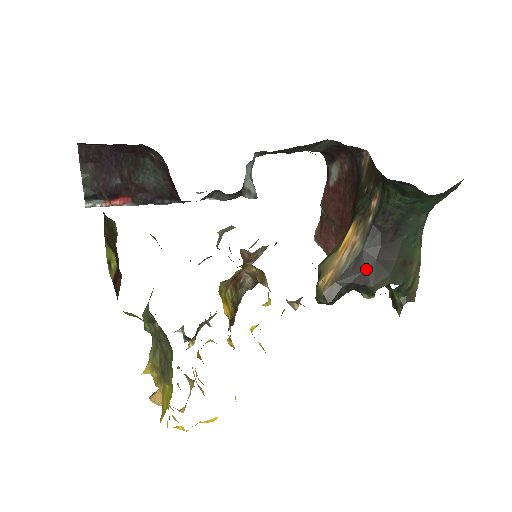
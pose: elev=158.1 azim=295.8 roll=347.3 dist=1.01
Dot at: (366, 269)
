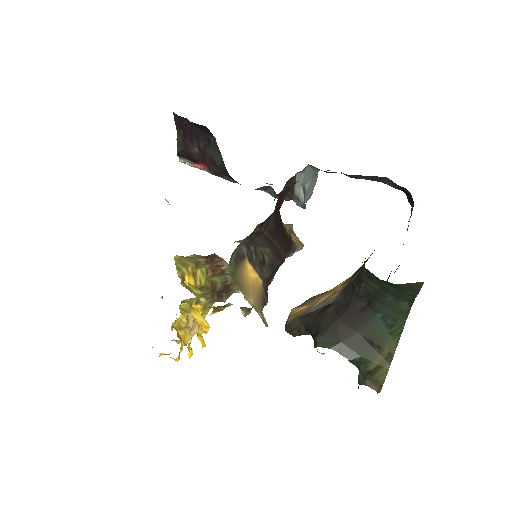
Dot at: (324, 322)
